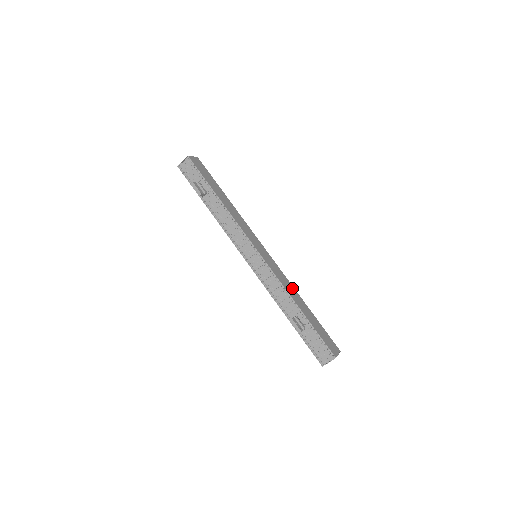
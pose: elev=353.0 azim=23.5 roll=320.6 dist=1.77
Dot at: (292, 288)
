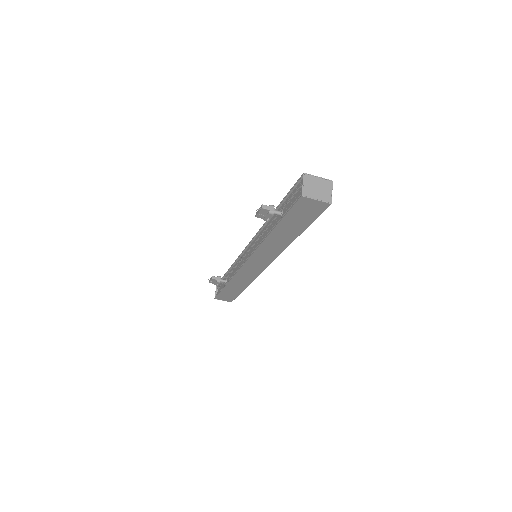
Dot at: occluded
